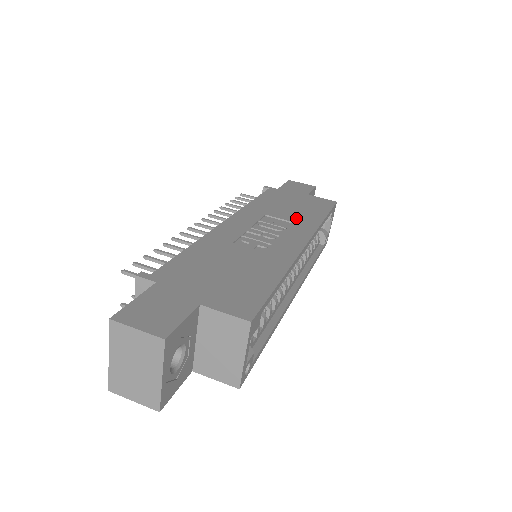
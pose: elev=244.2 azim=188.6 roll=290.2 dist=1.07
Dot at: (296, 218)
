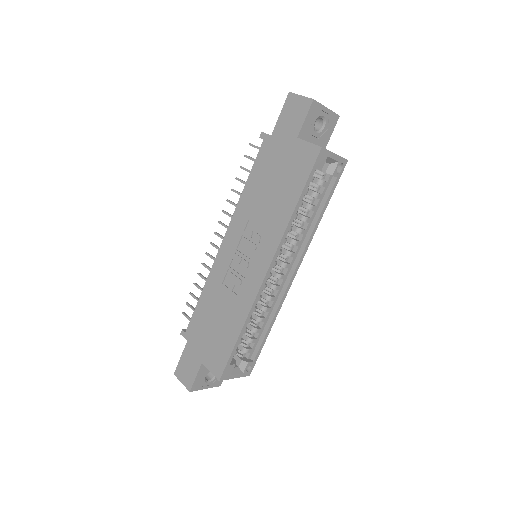
Dot at: (270, 218)
